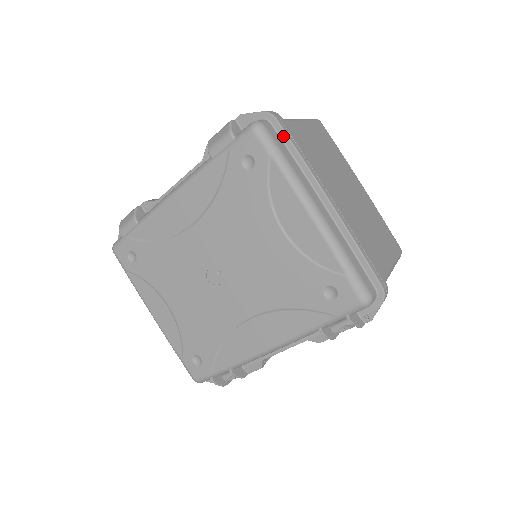
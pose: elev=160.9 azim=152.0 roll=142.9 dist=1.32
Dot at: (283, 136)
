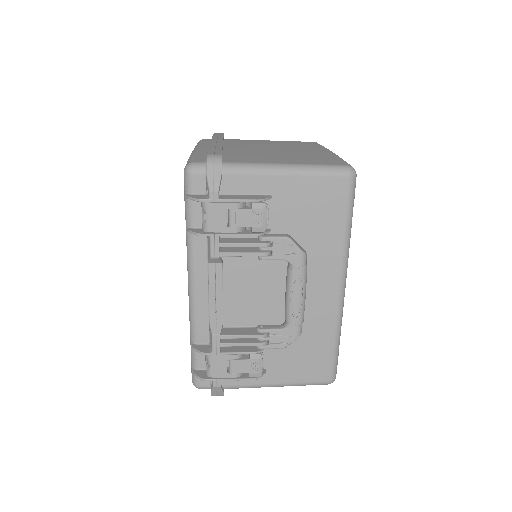
Dot at: occluded
